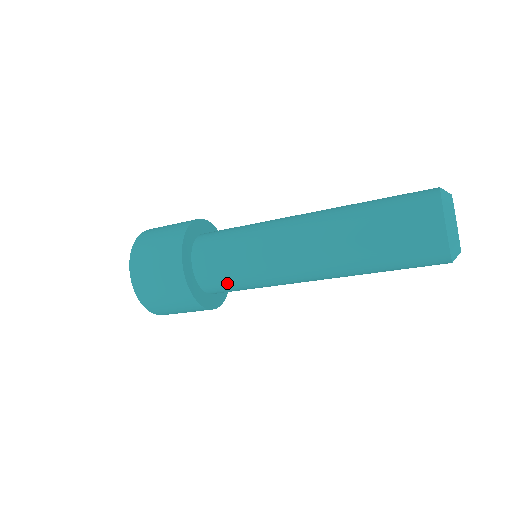
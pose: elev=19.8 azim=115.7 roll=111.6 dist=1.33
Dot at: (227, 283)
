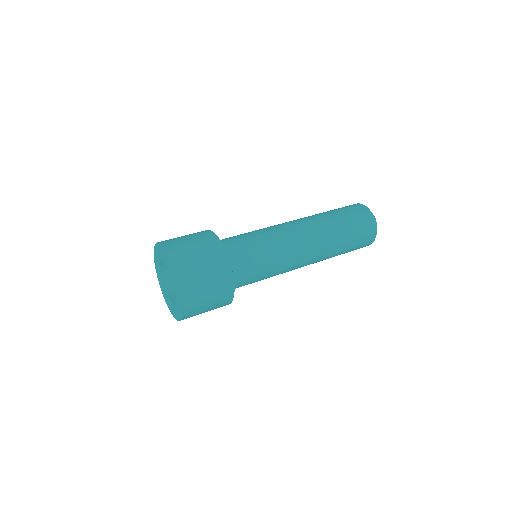
Dot at: (251, 276)
